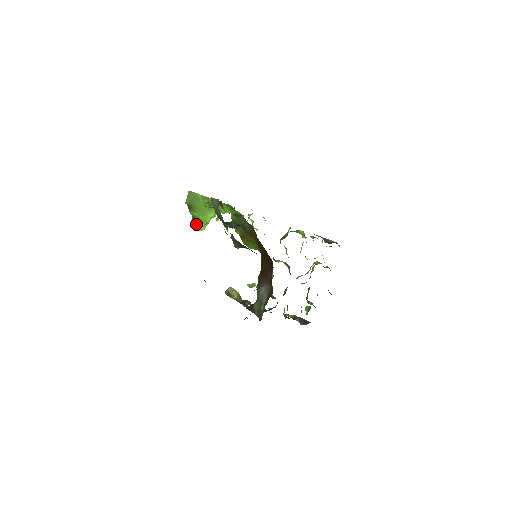
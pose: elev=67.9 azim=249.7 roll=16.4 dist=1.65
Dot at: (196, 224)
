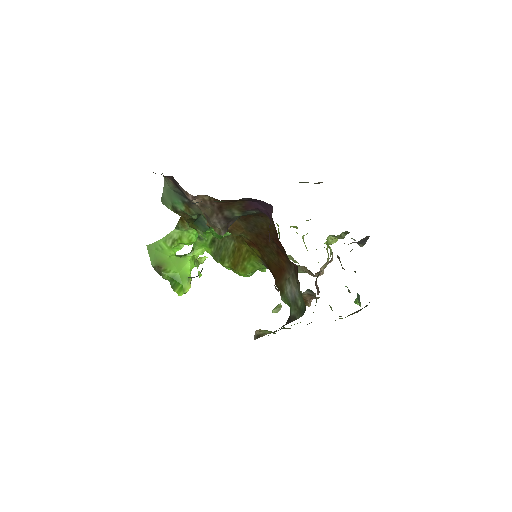
Dot at: (178, 286)
